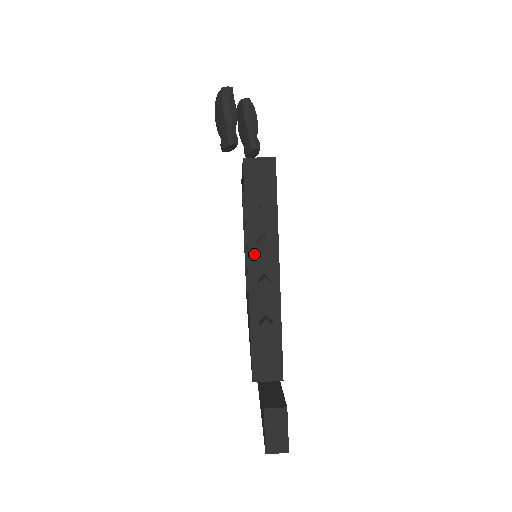
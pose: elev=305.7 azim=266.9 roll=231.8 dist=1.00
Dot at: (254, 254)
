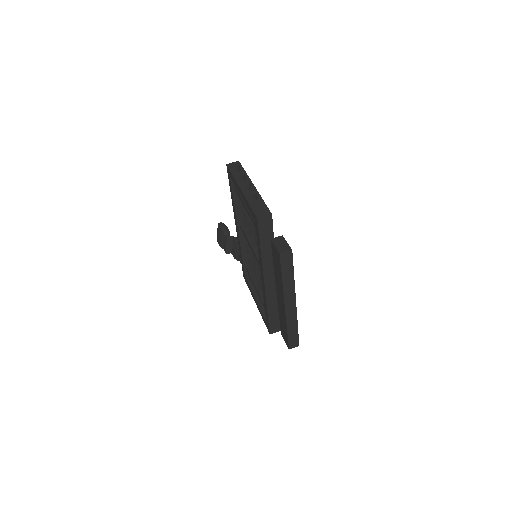
Dot at: (241, 184)
